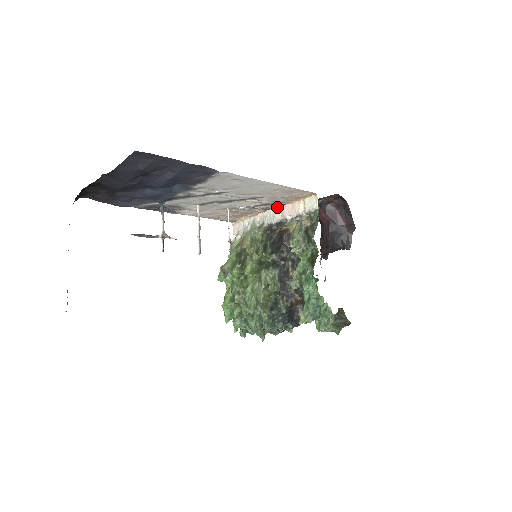
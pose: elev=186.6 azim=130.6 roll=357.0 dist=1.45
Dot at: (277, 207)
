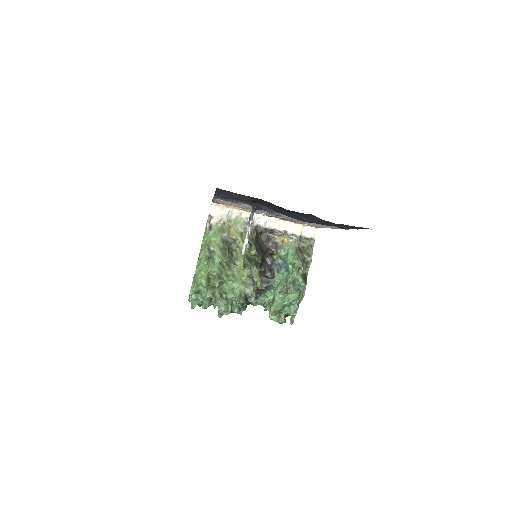
Dot at: (274, 217)
